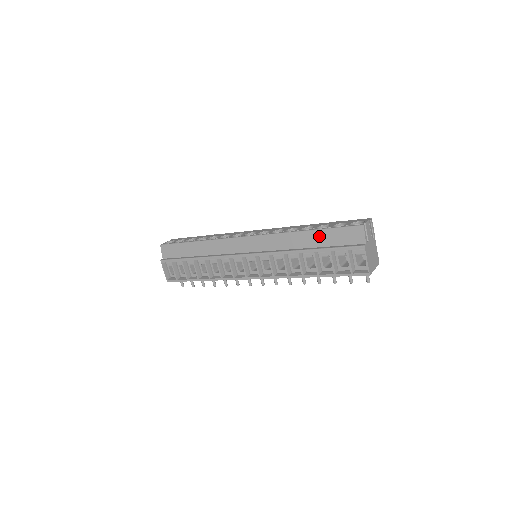
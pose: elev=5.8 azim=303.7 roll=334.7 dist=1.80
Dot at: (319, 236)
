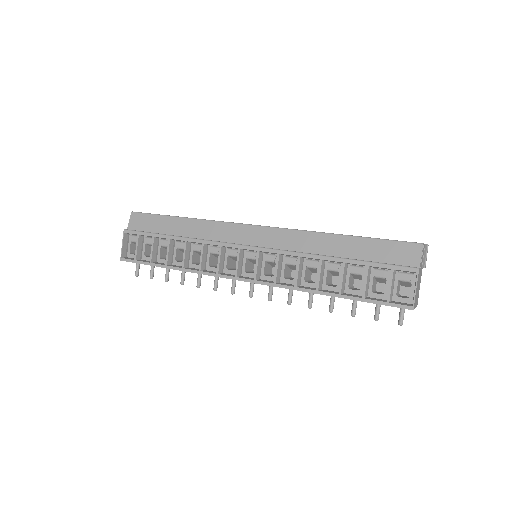
Dot at: (357, 245)
